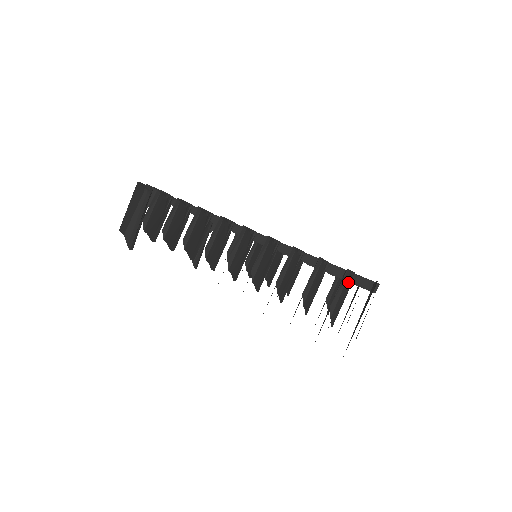
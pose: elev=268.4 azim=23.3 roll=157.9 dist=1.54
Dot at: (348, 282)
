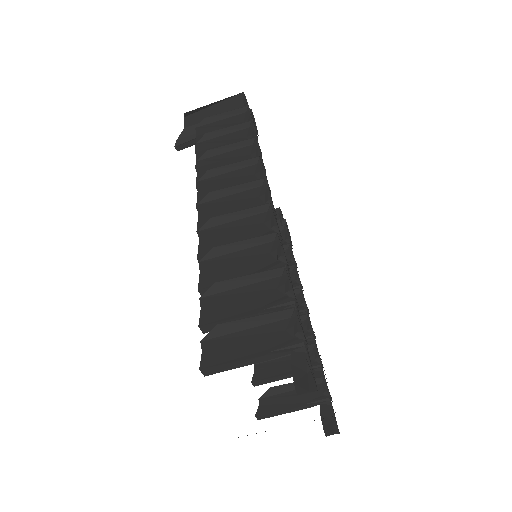
Dot at: (279, 332)
